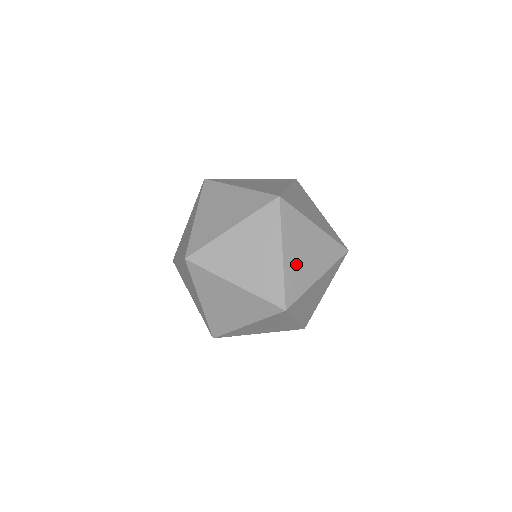
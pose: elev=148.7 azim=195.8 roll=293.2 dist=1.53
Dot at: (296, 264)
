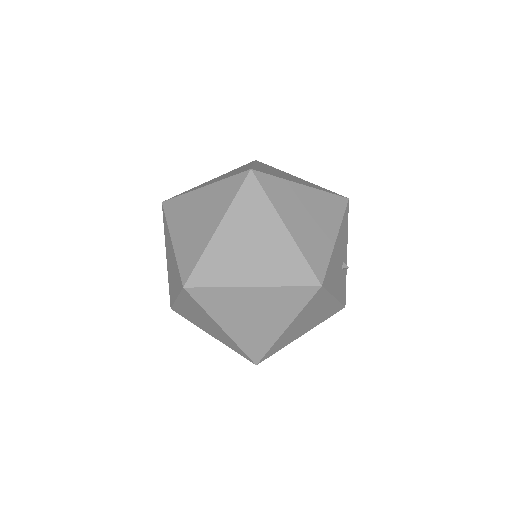
Dot at: (229, 250)
